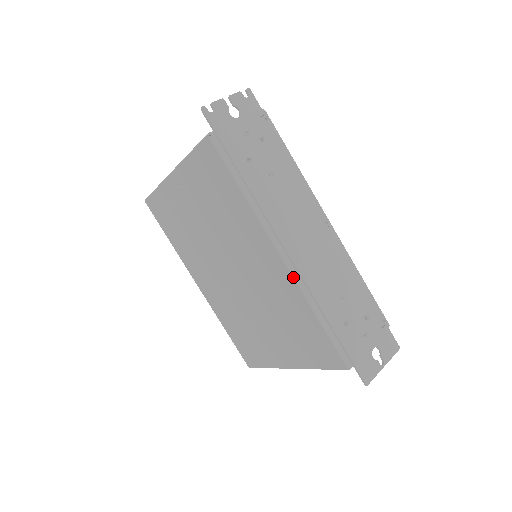
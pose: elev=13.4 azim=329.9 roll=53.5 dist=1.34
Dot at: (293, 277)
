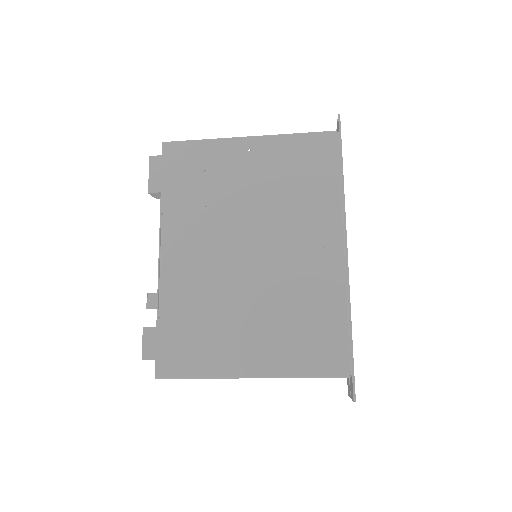
Dot at: (346, 269)
